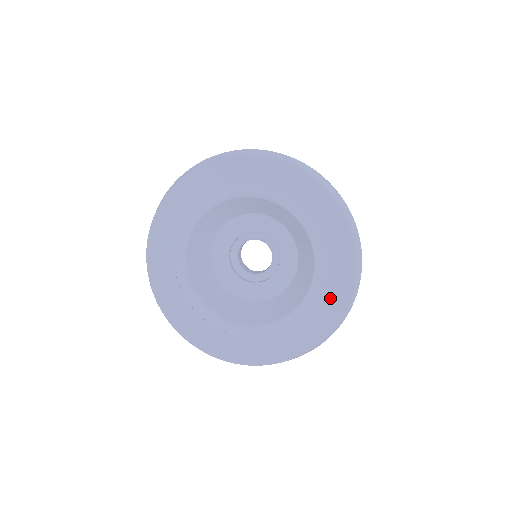
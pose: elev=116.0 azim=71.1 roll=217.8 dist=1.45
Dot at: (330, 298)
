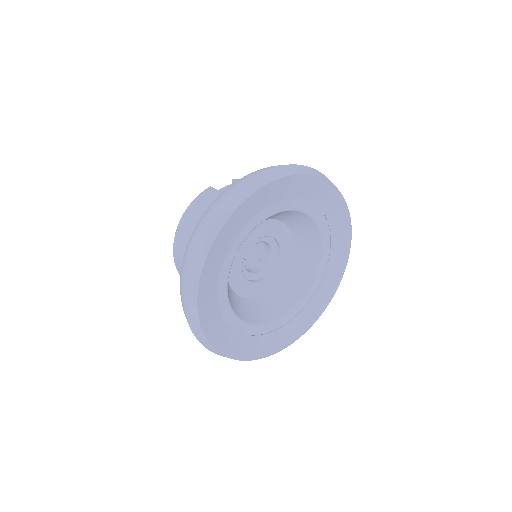
Dot at: (337, 250)
